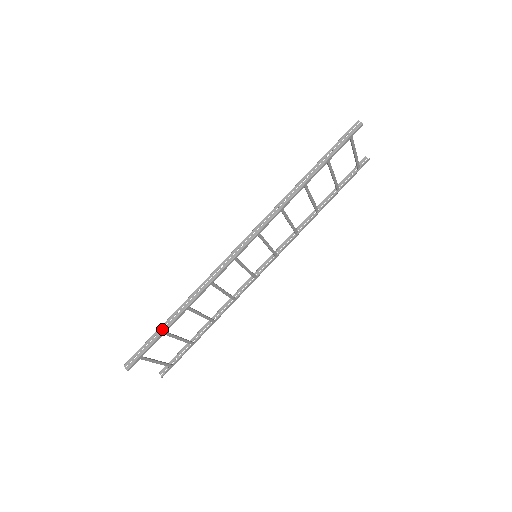
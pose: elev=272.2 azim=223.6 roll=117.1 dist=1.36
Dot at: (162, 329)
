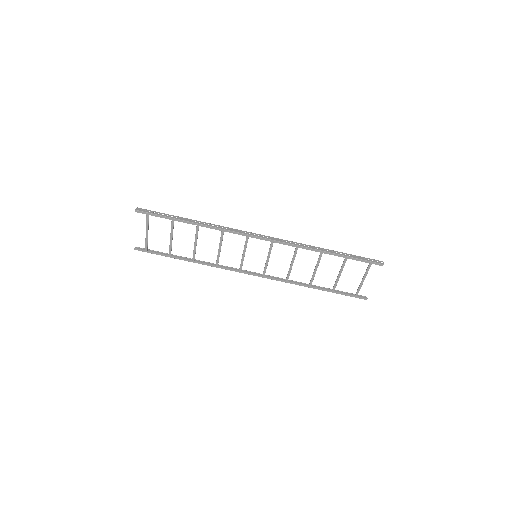
Dot at: (175, 217)
